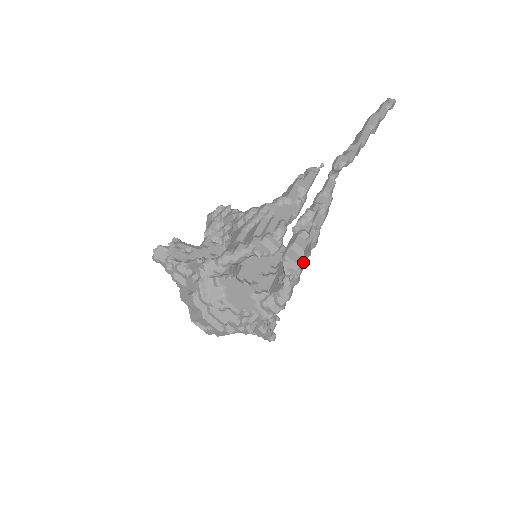
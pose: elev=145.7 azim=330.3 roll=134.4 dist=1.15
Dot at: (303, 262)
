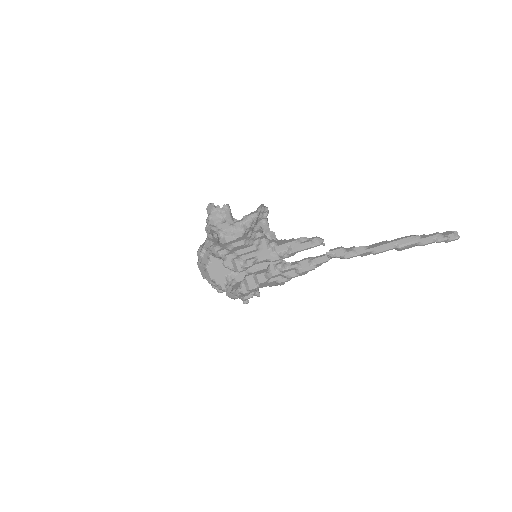
Dot at: (253, 289)
